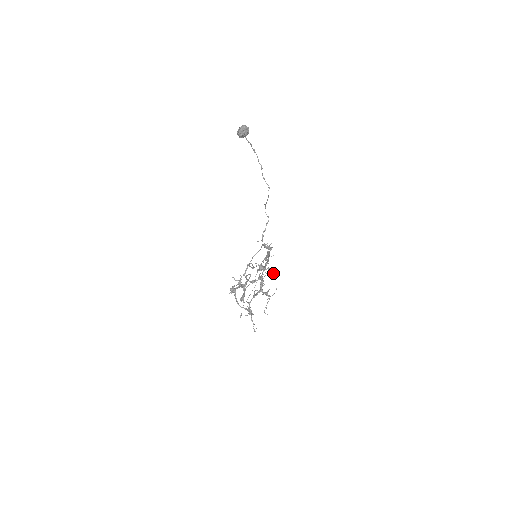
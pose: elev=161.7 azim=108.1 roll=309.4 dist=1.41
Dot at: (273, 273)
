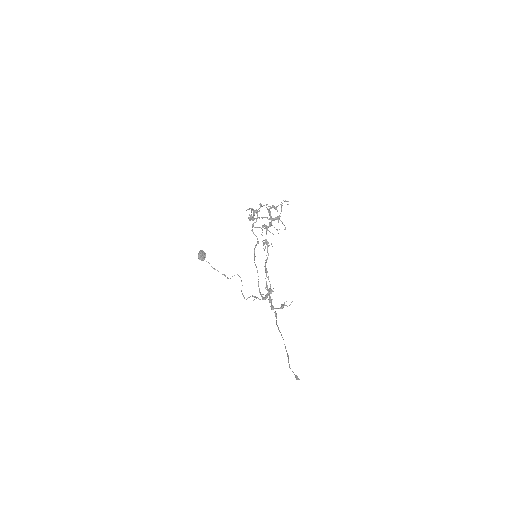
Dot at: occluded
